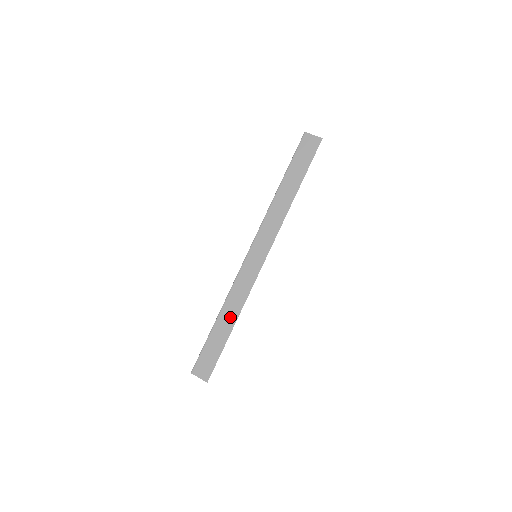
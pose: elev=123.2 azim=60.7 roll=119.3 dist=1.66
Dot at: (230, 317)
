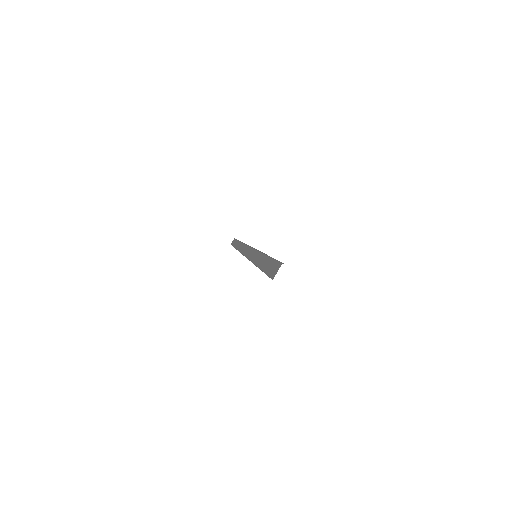
Dot at: occluded
